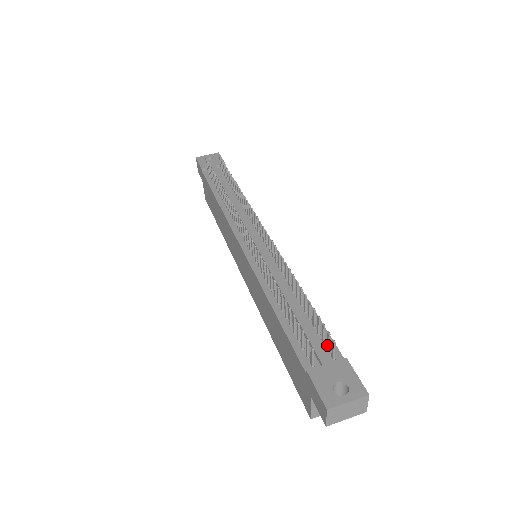
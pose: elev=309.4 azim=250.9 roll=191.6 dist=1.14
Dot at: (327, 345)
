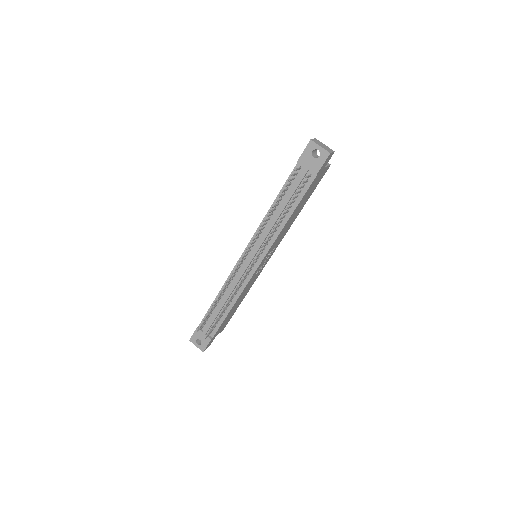
Dot at: (211, 331)
